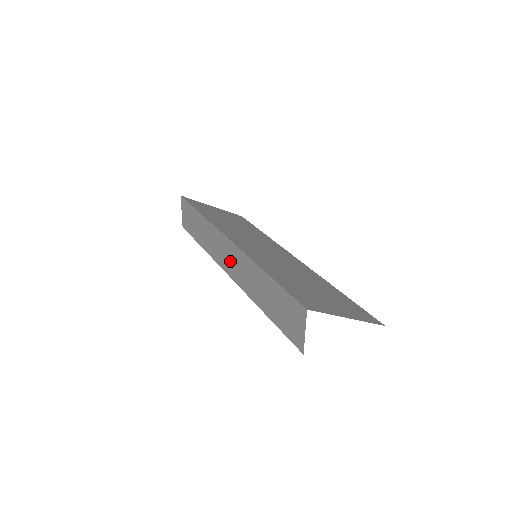
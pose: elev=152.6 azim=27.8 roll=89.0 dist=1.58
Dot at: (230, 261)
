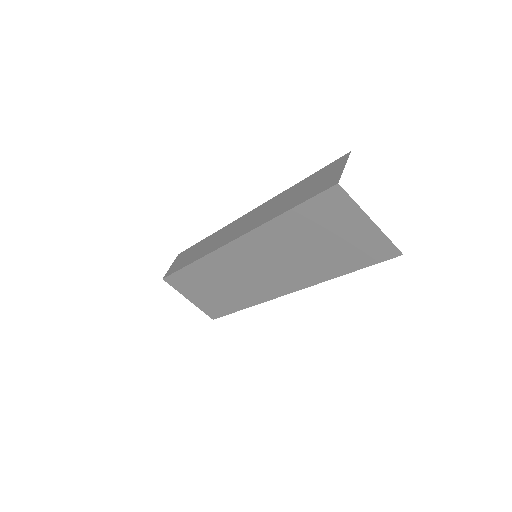
Dot at: (240, 227)
